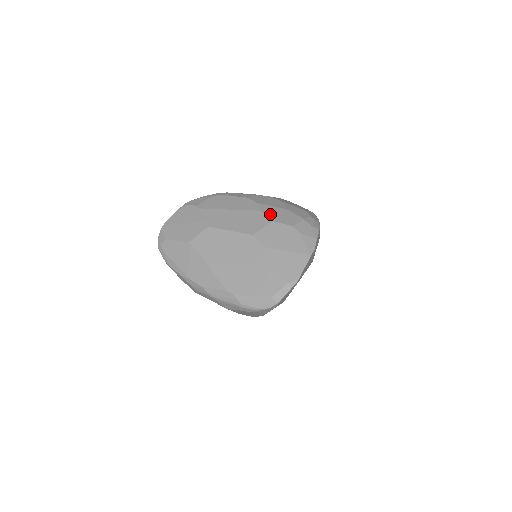
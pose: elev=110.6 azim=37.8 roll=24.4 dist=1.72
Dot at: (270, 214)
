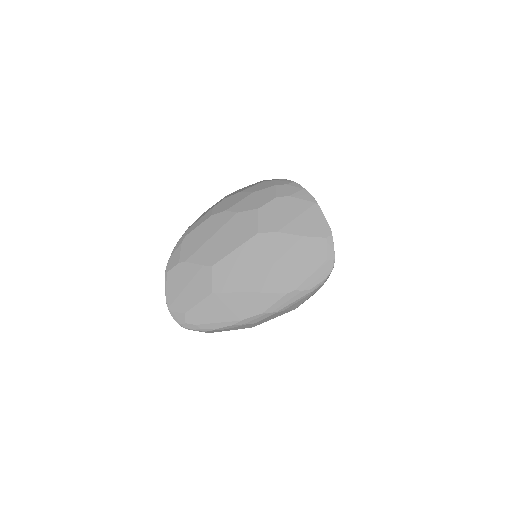
Dot at: (248, 207)
